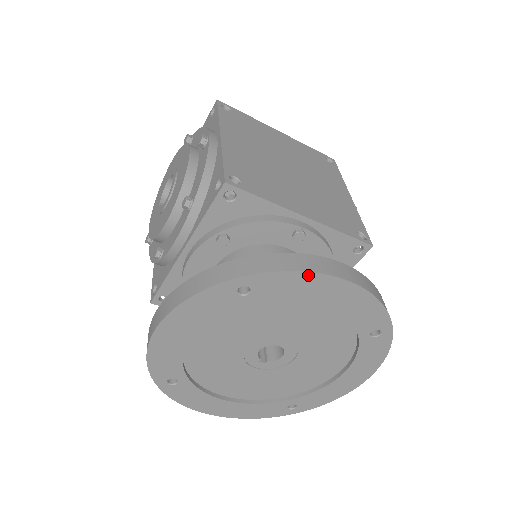
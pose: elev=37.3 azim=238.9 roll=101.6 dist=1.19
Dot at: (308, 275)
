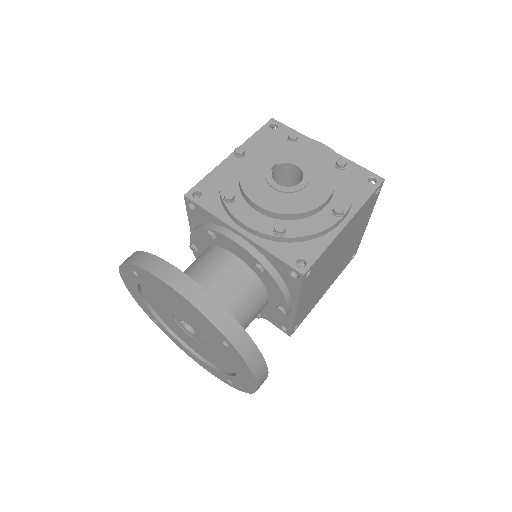
Dot at: (252, 375)
